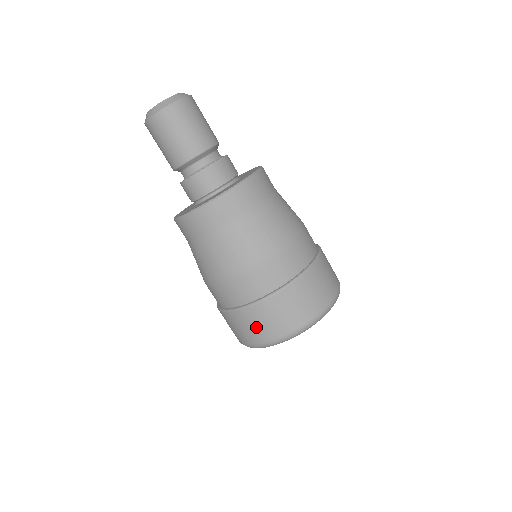
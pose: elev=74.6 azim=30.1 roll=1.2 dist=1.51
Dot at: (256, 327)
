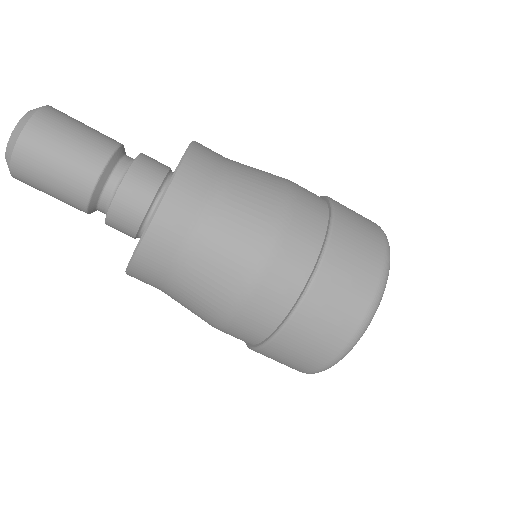
Dot at: (279, 362)
